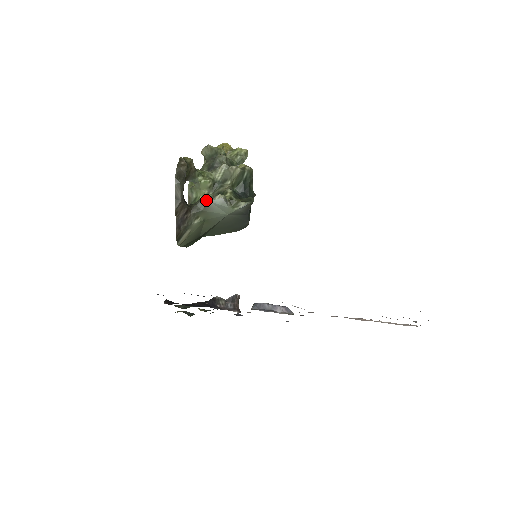
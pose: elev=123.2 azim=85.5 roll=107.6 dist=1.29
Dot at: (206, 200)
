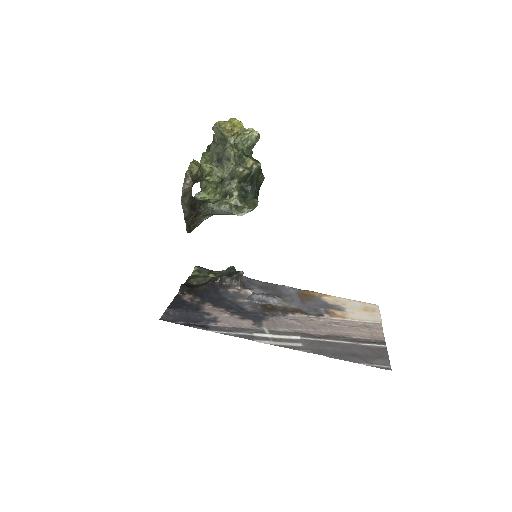
Dot at: (212, 207)
